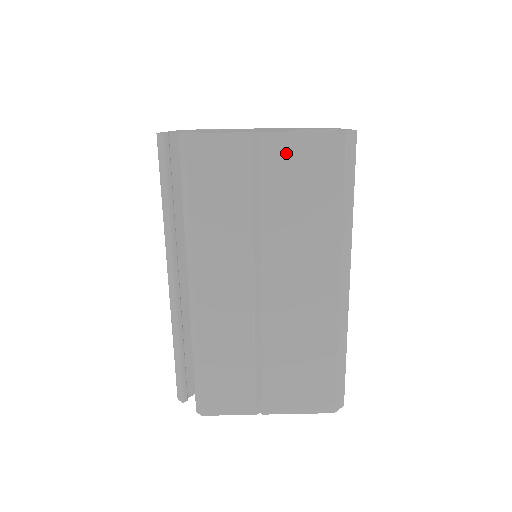
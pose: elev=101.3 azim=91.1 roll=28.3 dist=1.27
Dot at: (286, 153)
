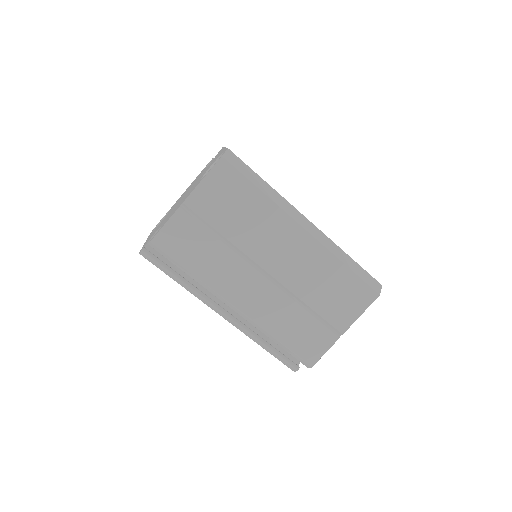
Dot at: (206, 198)
